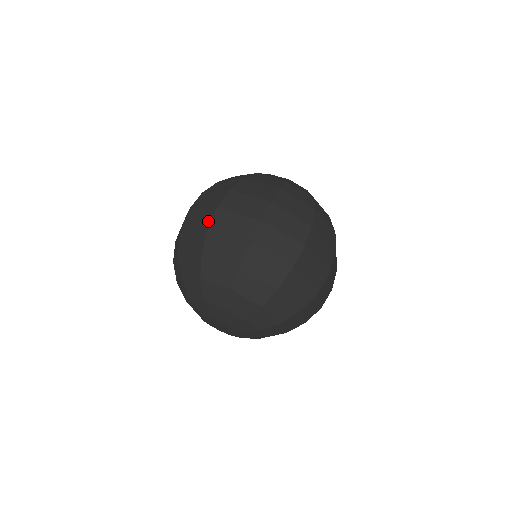
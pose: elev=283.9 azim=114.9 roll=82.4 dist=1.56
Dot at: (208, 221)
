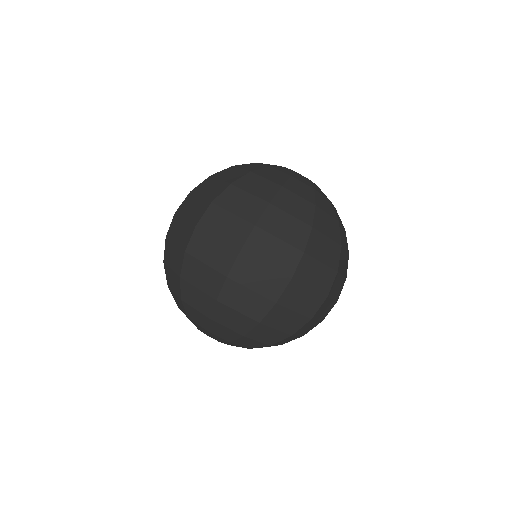
Dot at: (169, 228)
